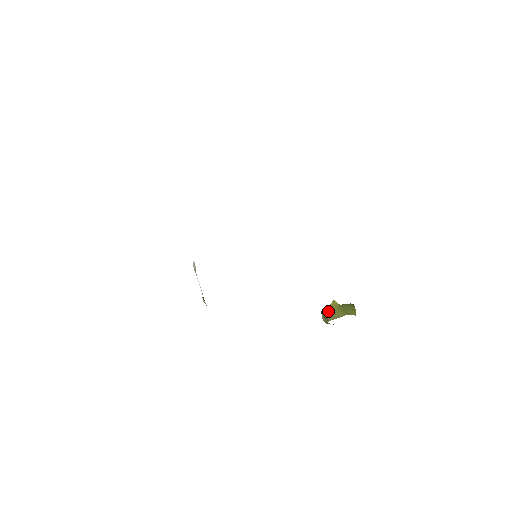
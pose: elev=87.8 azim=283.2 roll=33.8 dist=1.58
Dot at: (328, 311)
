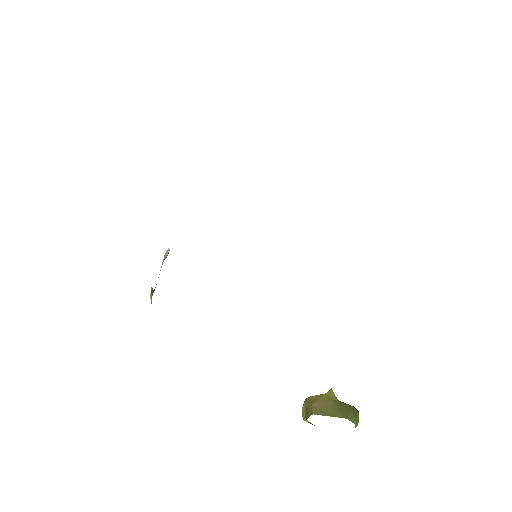
Dot at: (317, 400)
